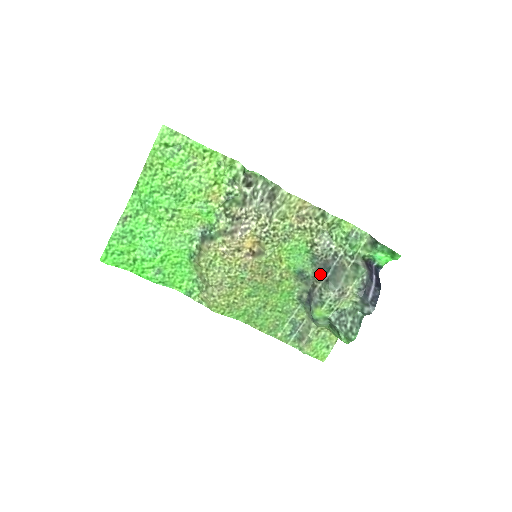
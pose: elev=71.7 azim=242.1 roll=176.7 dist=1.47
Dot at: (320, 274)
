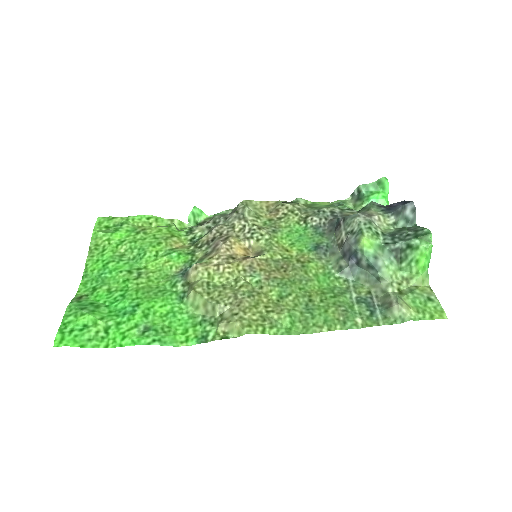
Dot at: (335, 231)
